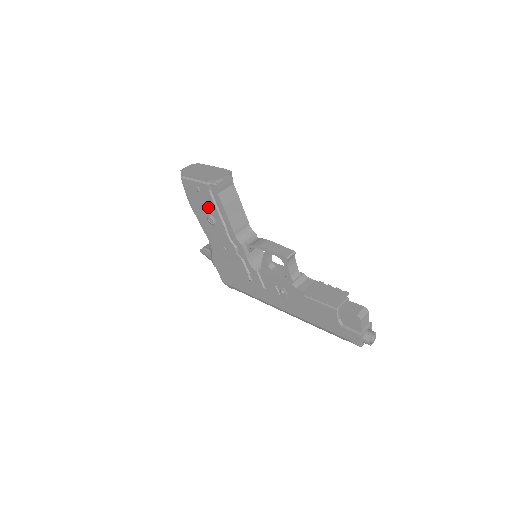
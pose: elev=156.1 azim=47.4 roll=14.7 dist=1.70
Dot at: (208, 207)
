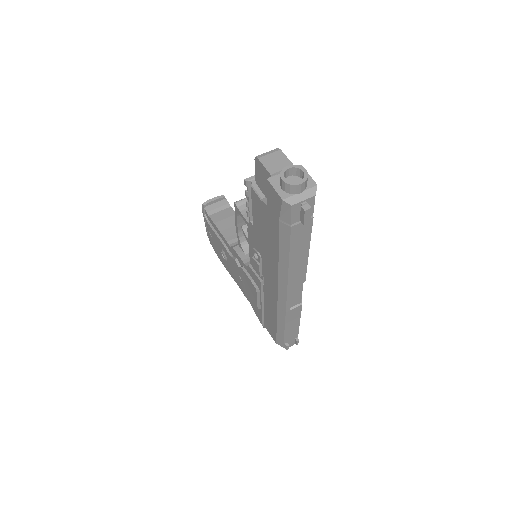
Dot at: (217, 242)
